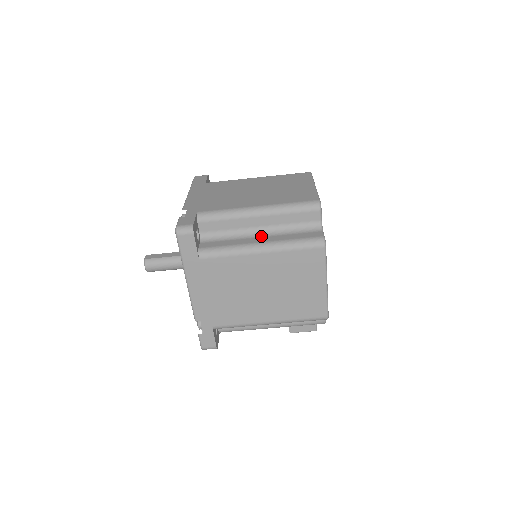
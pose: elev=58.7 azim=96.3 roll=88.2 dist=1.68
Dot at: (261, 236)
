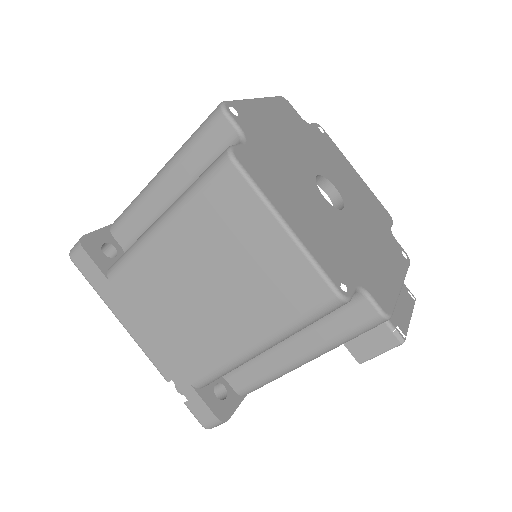
Dot at: occluded
